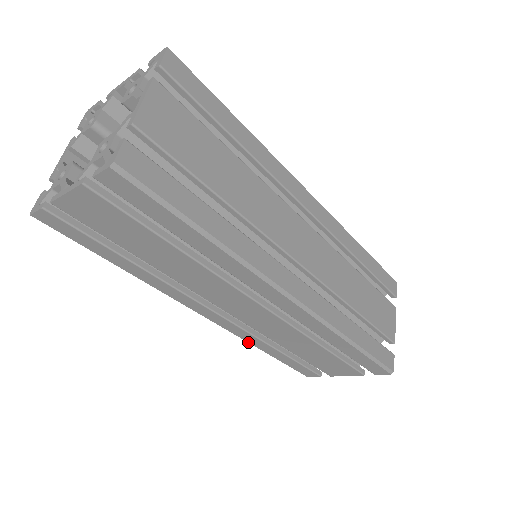
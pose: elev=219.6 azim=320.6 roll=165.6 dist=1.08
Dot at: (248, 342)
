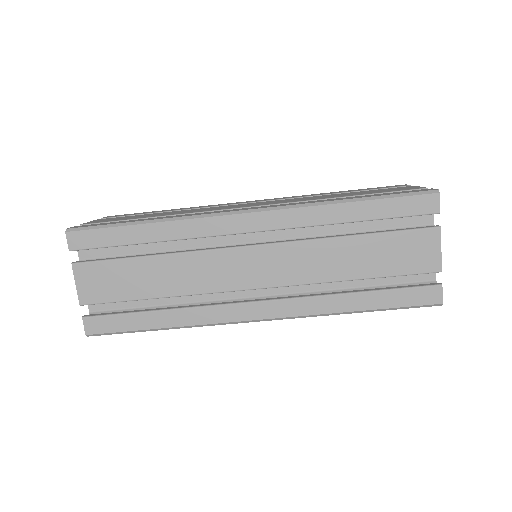
Dot at: (326, 314)
